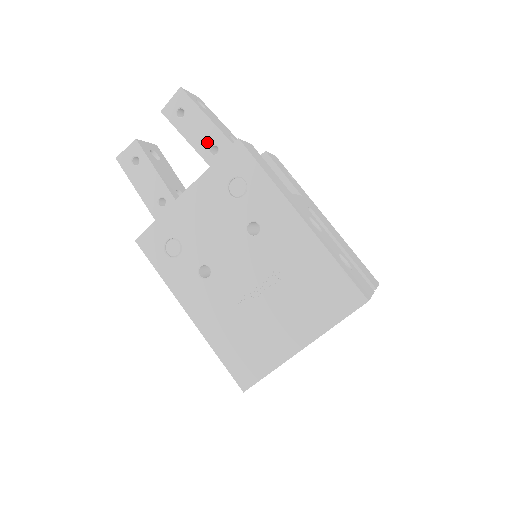
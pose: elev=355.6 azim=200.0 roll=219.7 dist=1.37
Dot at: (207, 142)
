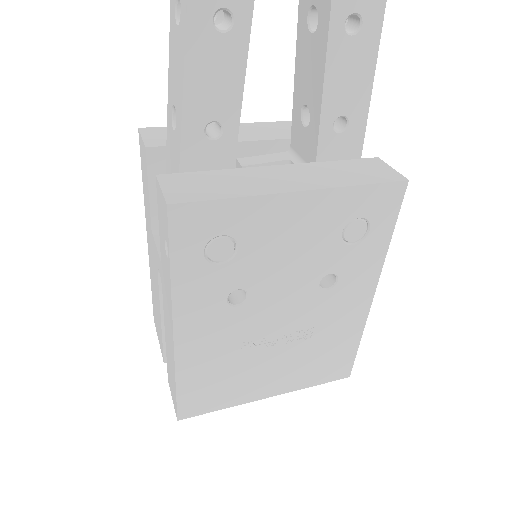
Dot at: (344, 106)
